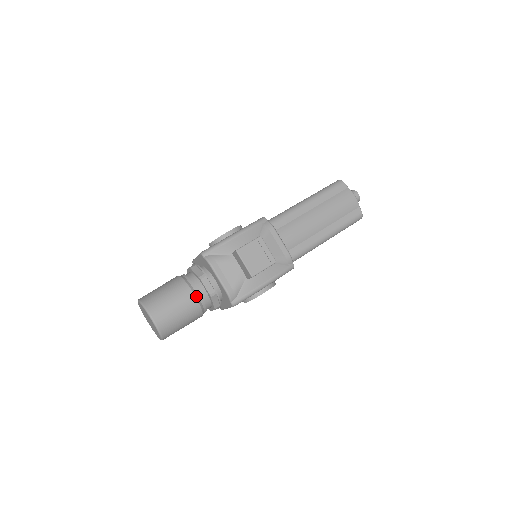
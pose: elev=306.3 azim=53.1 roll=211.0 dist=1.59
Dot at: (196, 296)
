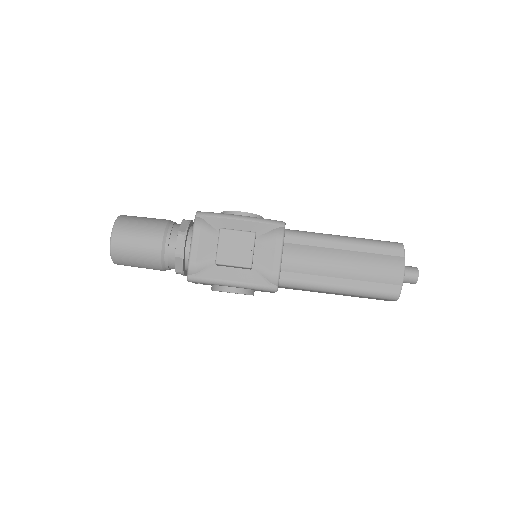
Dot at: (163, 246)
